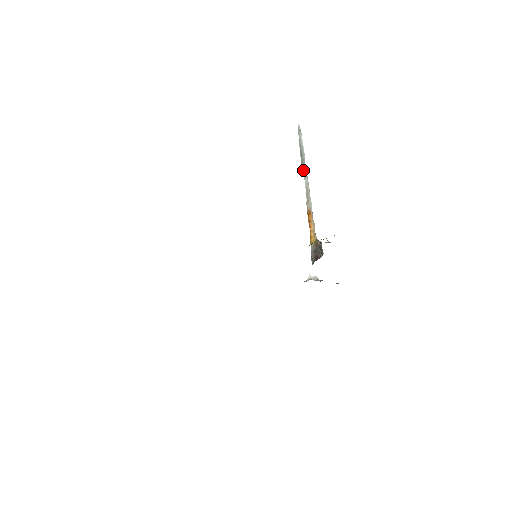
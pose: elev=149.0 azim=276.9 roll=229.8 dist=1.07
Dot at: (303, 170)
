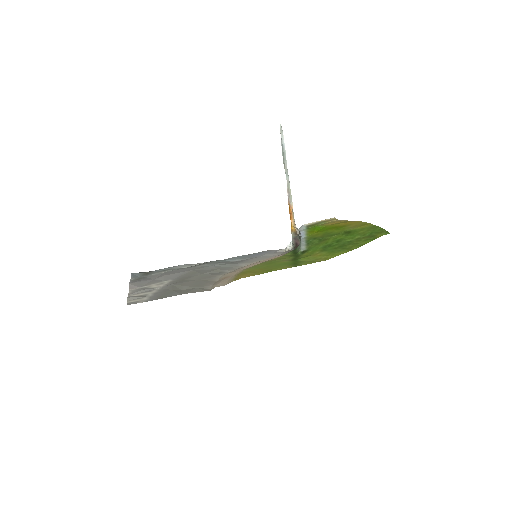
Dot at: (285, 169)
